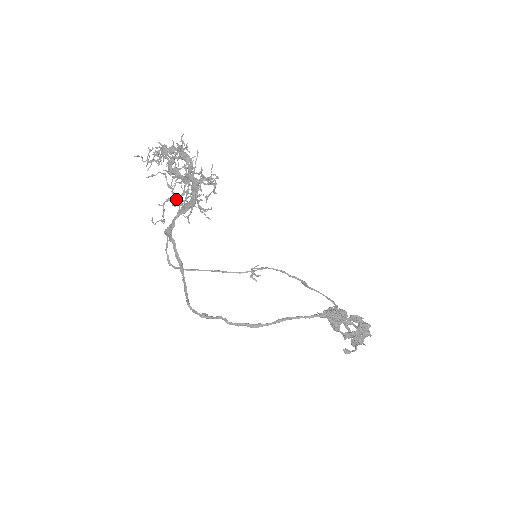
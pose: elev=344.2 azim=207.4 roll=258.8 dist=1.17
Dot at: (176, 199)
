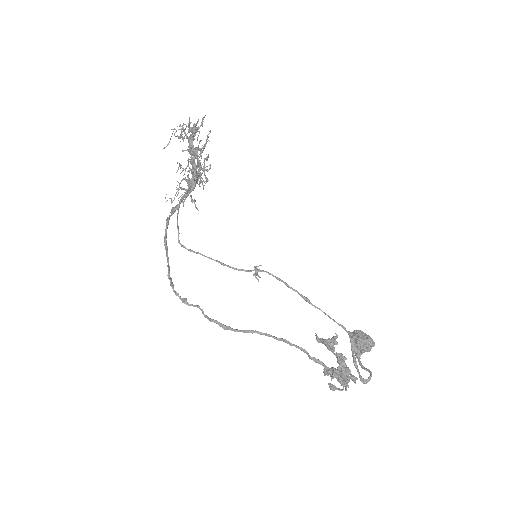
Dot at: occluded
